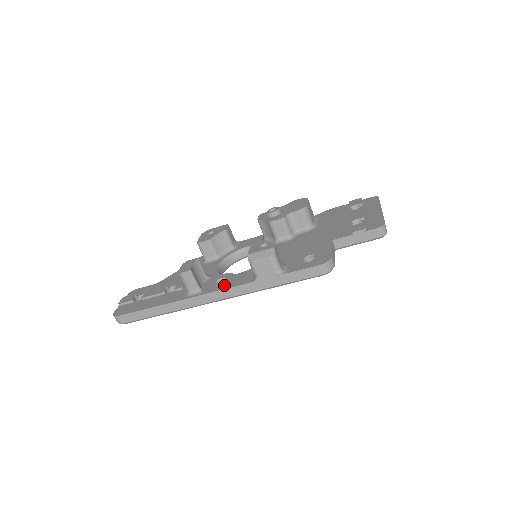
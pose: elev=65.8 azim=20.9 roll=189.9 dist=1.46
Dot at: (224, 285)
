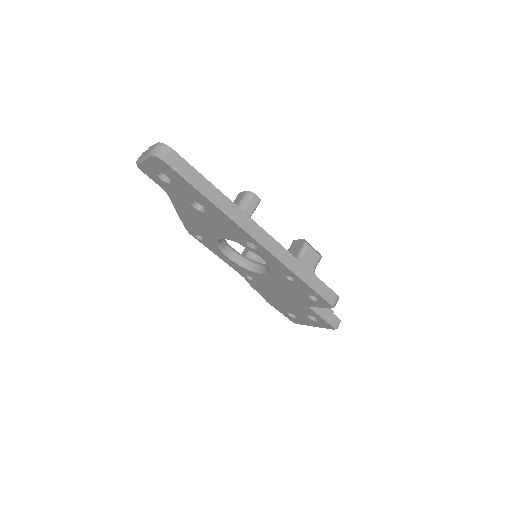
Dot at: occluded
